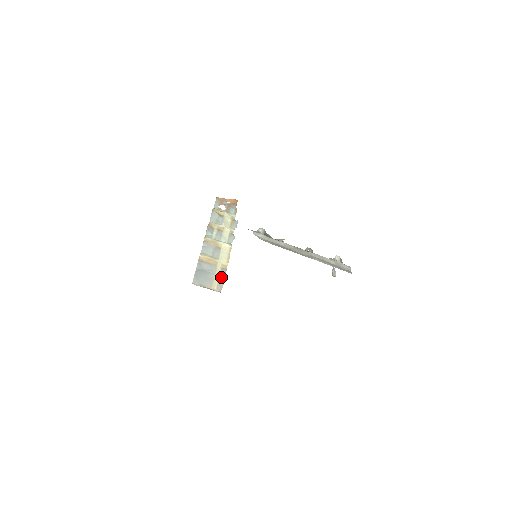
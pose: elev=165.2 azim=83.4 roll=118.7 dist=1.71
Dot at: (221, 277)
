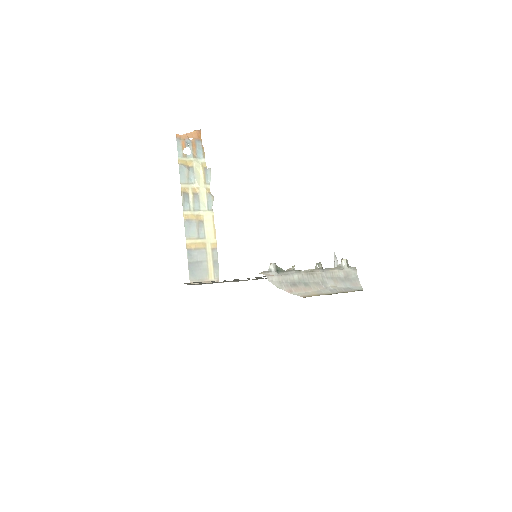
Dot at: (214, 262)
